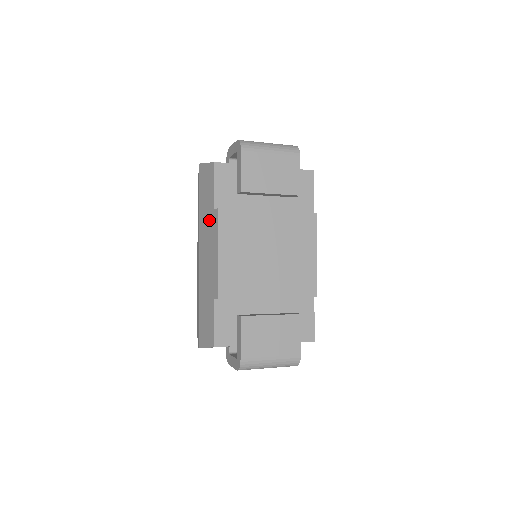
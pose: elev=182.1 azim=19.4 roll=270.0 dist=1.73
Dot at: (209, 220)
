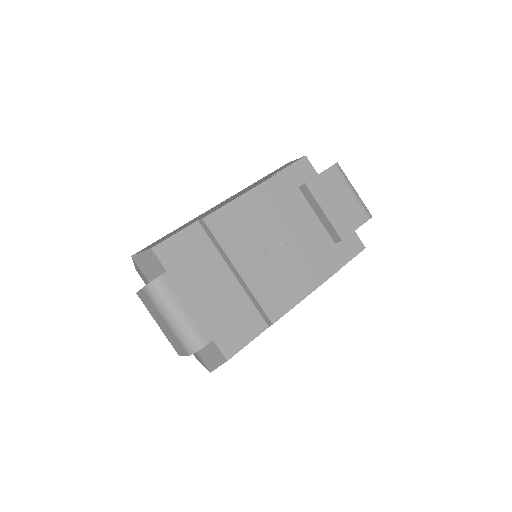
Dot at: (258, 182)
